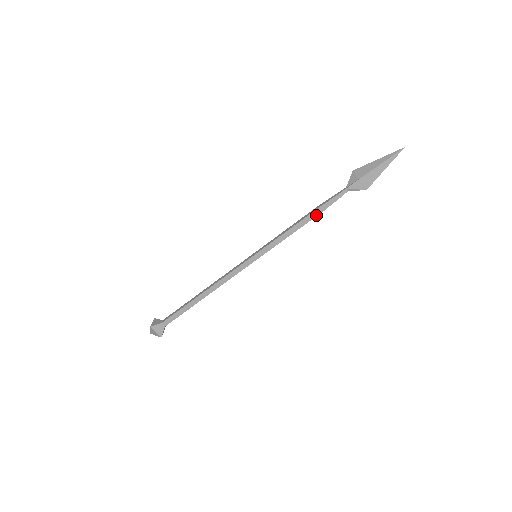
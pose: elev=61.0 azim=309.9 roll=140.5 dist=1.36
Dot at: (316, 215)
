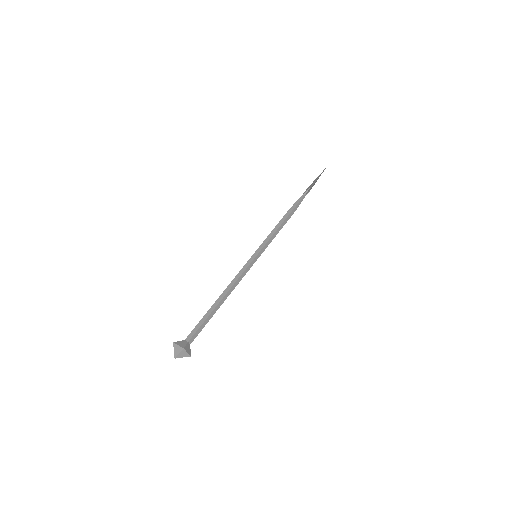
Dot at: (289, 214)
